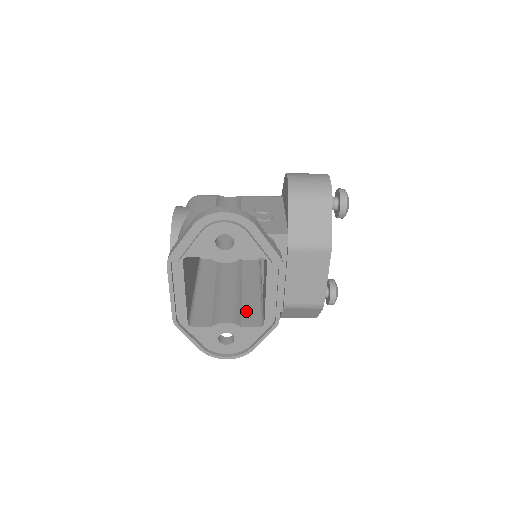
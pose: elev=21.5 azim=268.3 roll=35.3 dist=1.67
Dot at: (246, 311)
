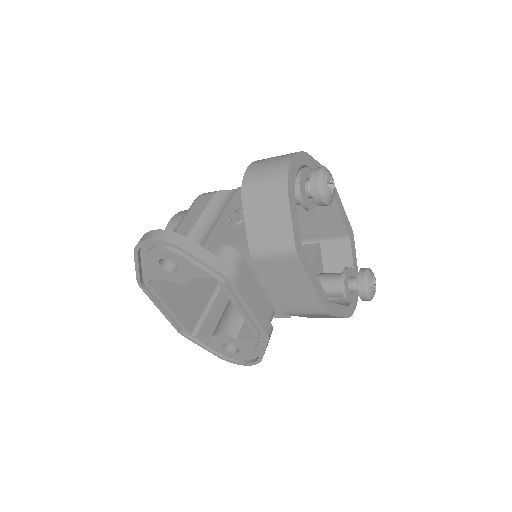
Dot at: occluded
